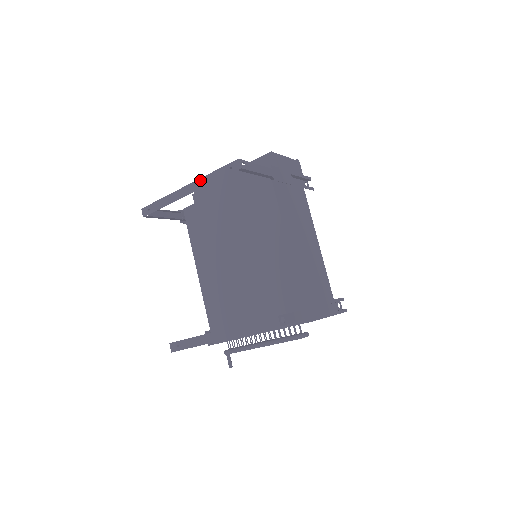
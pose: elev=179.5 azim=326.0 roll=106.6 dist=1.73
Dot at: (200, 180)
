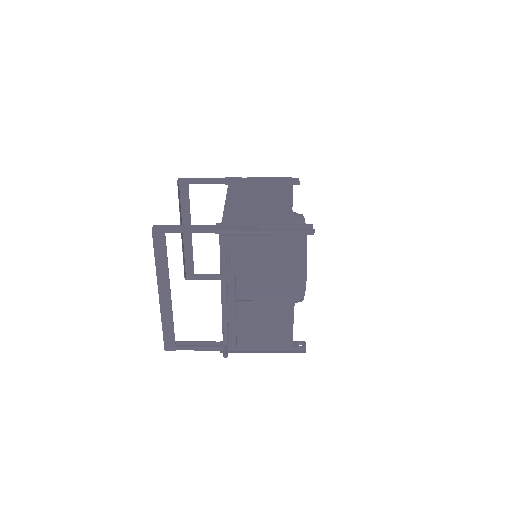
Dot at: (181, 216)
